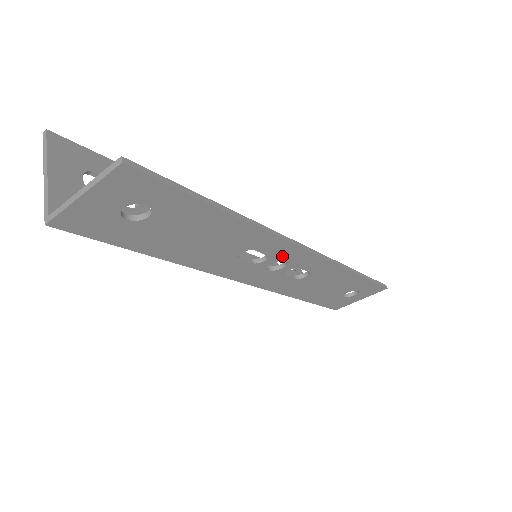
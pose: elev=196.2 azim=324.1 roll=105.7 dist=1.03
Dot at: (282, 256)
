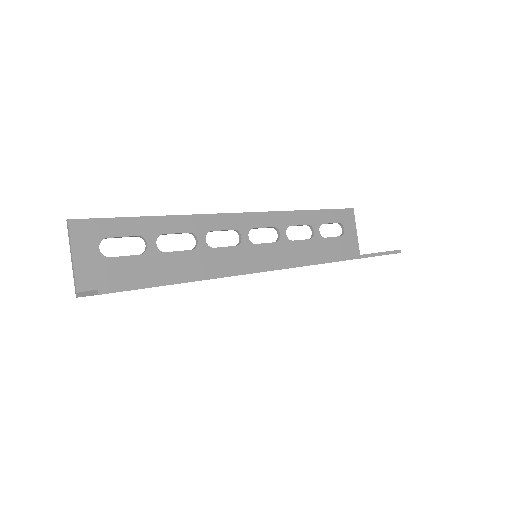
Dot at: occluded
